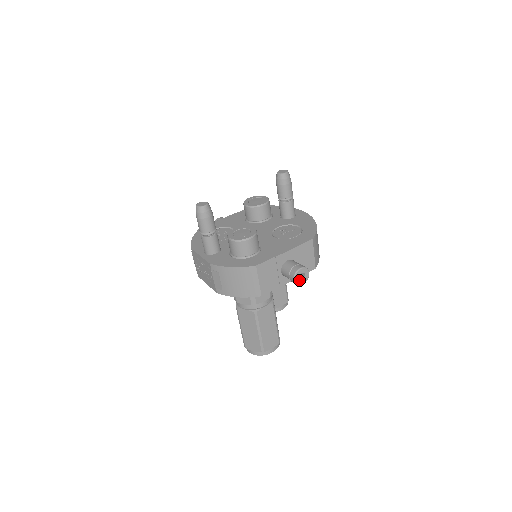
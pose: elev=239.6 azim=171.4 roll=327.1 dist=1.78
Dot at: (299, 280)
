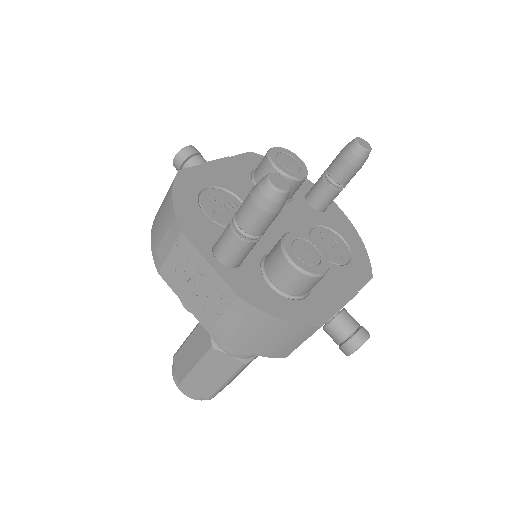
Dot at: occluded
